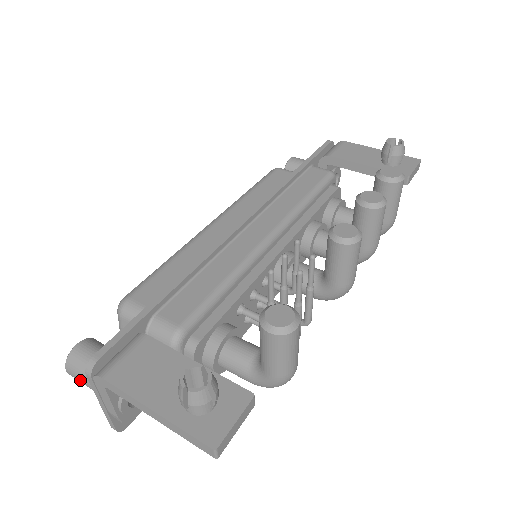
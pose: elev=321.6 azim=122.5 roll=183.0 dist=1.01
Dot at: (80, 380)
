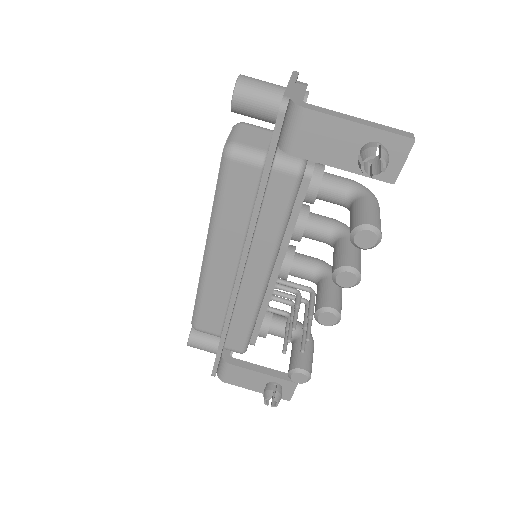
Dot at: occluded
